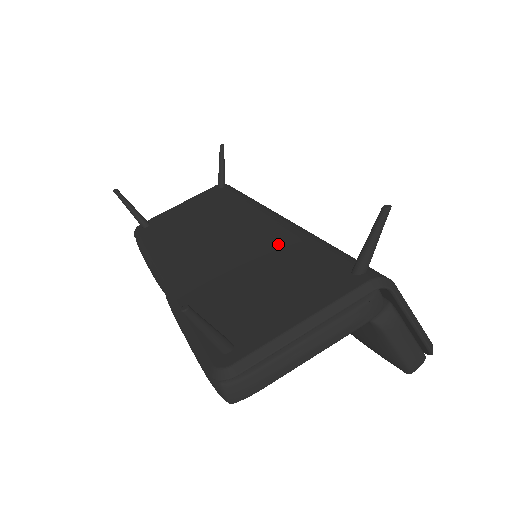
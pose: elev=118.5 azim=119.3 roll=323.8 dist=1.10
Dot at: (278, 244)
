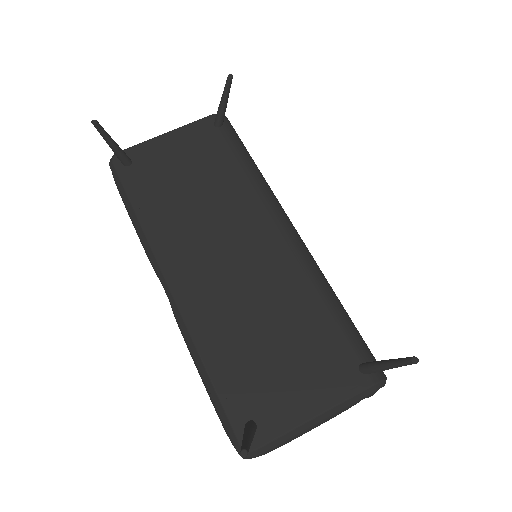
Dot at: (292, 289)
